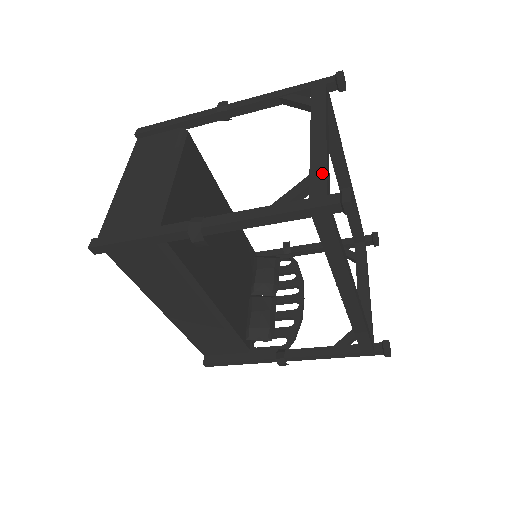
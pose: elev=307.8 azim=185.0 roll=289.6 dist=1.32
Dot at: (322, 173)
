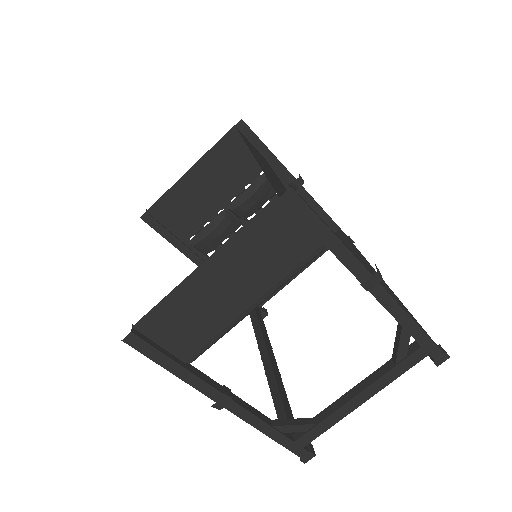
Dot at: (321, 432)
